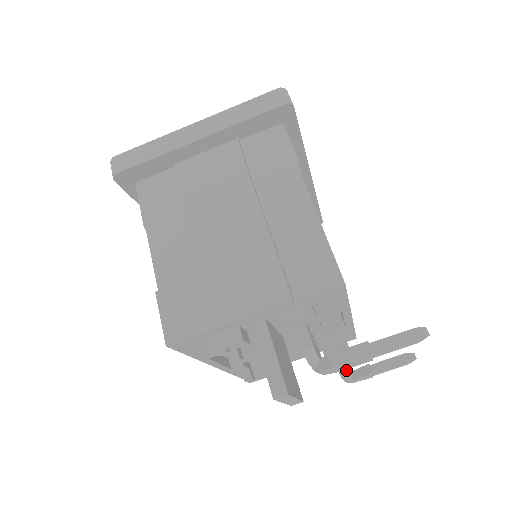
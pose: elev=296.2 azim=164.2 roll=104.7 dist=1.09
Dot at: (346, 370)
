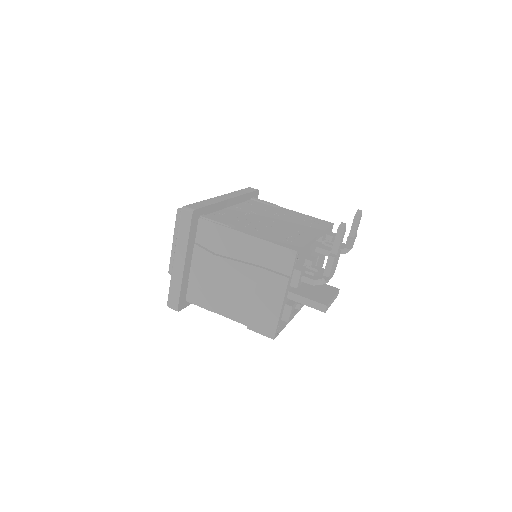
Dot at: (343, 250)
